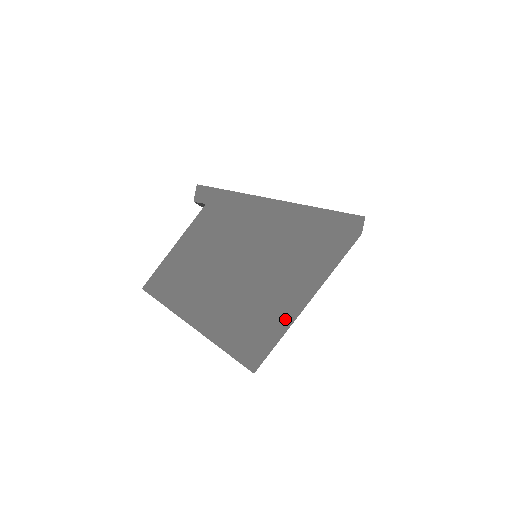
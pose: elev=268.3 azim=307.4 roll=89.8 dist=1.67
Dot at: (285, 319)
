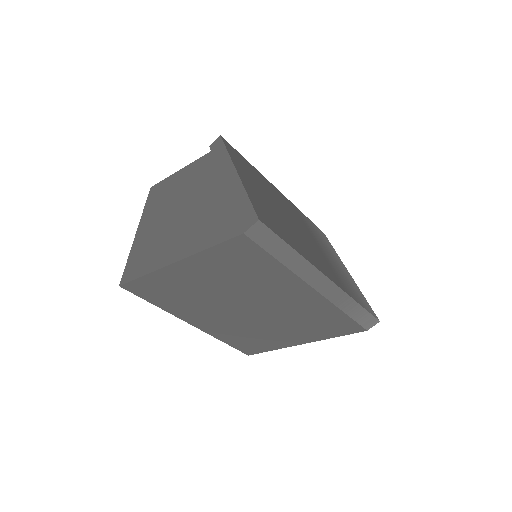
Dot at: (159, 263)
